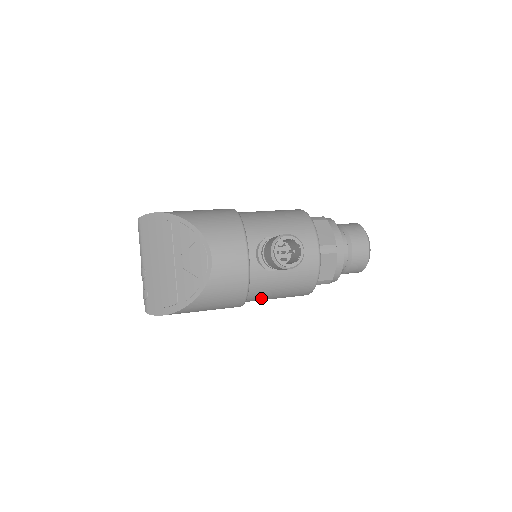
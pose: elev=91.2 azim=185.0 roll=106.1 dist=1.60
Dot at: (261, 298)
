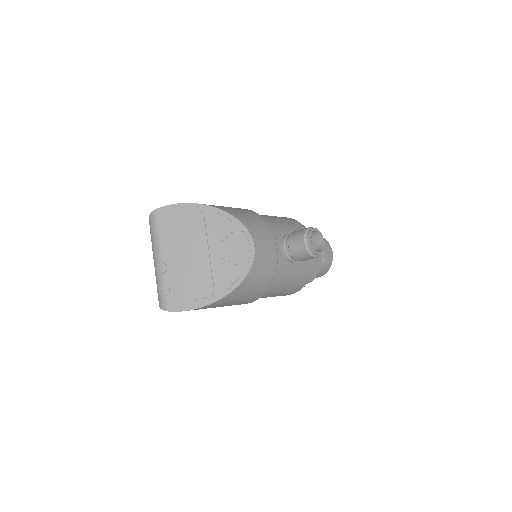
Dot at: (269, 293)
